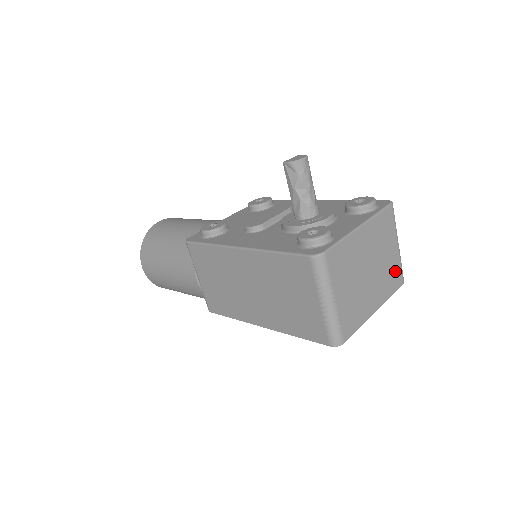
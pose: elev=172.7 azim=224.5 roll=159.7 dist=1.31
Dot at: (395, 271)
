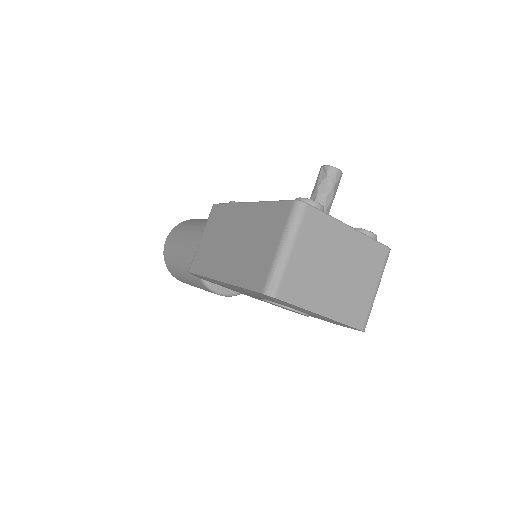
Dot at: (361, 307)
